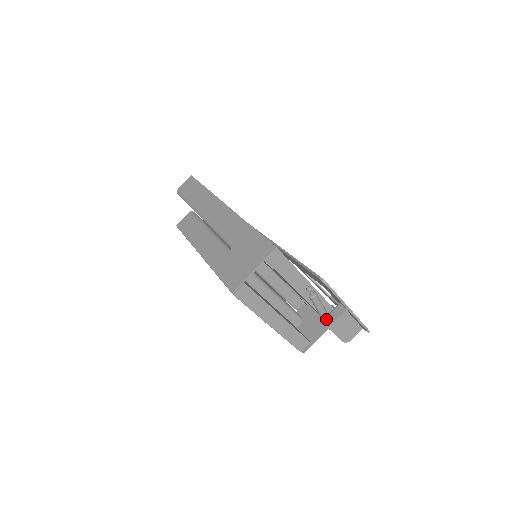
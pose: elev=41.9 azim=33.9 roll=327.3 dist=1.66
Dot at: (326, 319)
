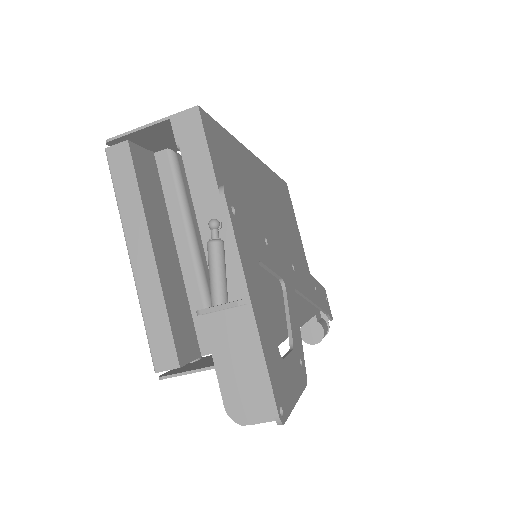
Dot at: occluded
